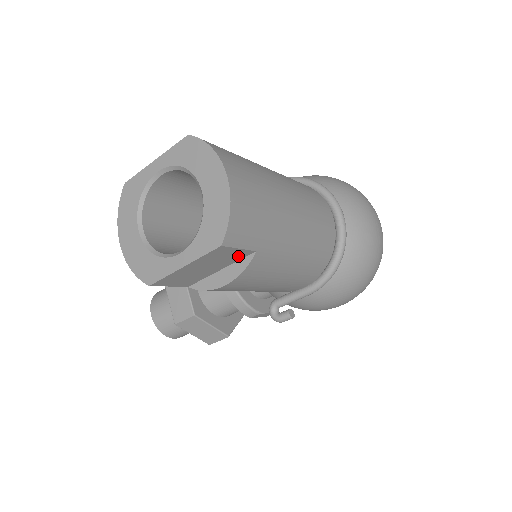
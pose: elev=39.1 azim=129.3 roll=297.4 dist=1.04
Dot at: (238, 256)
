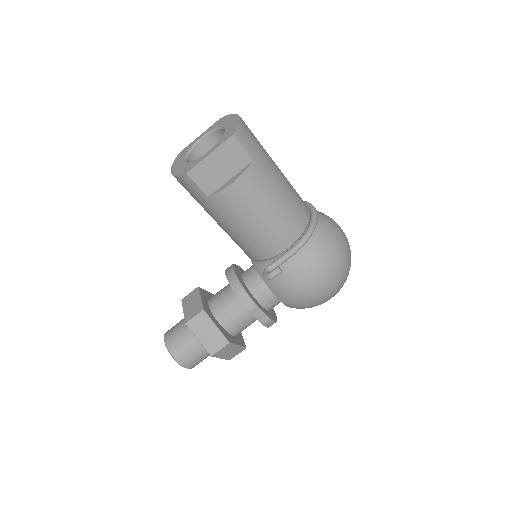
Dot at: (242, 161)
